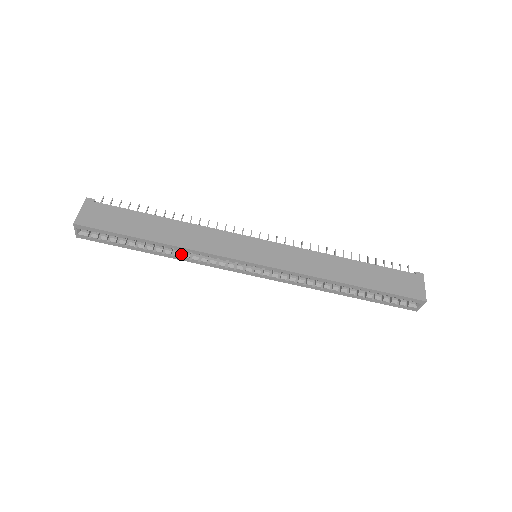
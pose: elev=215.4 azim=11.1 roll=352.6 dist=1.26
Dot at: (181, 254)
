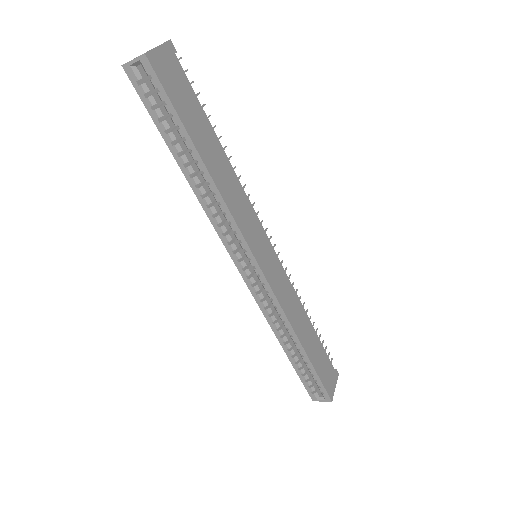
Dot at: (203, 193)
